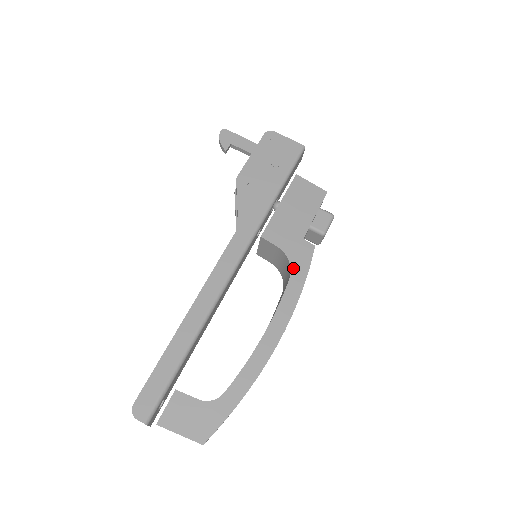
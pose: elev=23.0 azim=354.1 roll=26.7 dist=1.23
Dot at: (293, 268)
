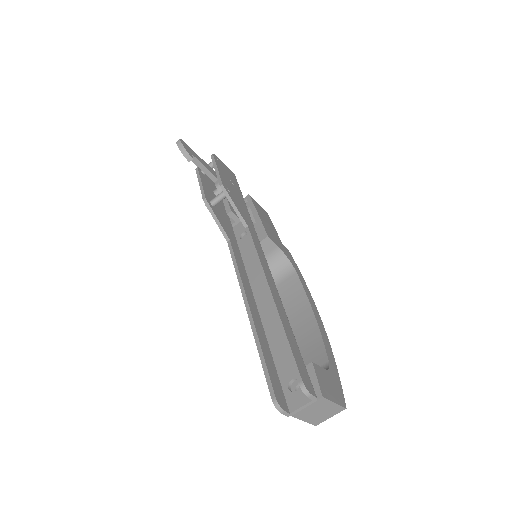
Dot at: (293, 264)
